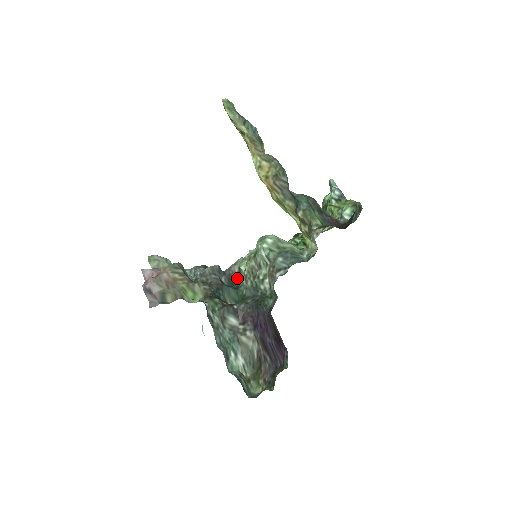
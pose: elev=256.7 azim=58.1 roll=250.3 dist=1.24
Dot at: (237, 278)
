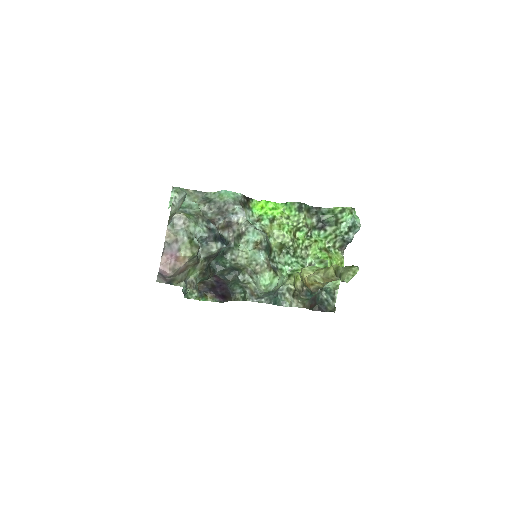
Dot at: (230, 241)
